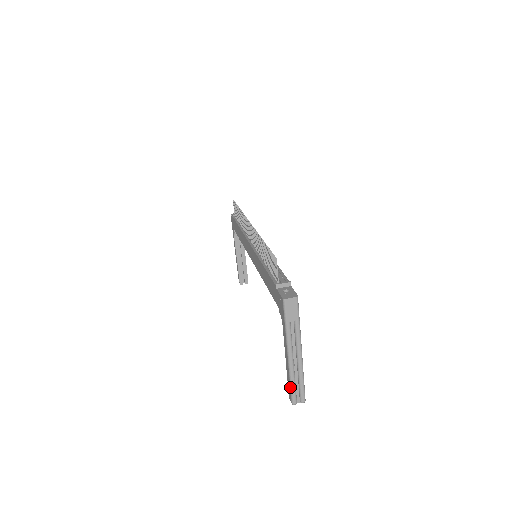
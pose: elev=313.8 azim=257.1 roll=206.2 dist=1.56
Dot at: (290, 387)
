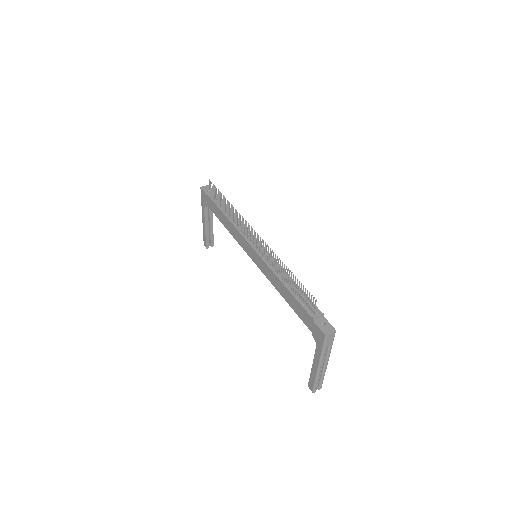
Dot at: (314, 384)
